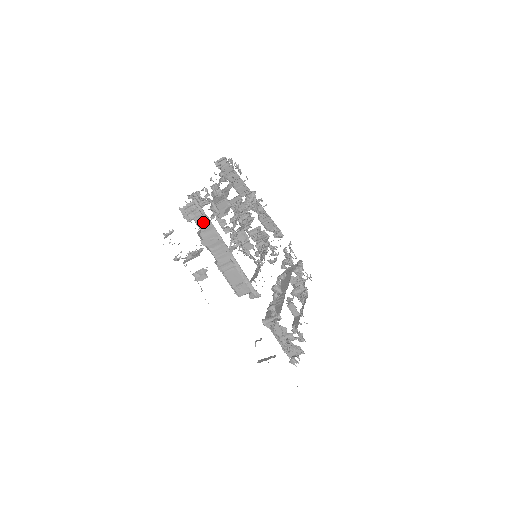
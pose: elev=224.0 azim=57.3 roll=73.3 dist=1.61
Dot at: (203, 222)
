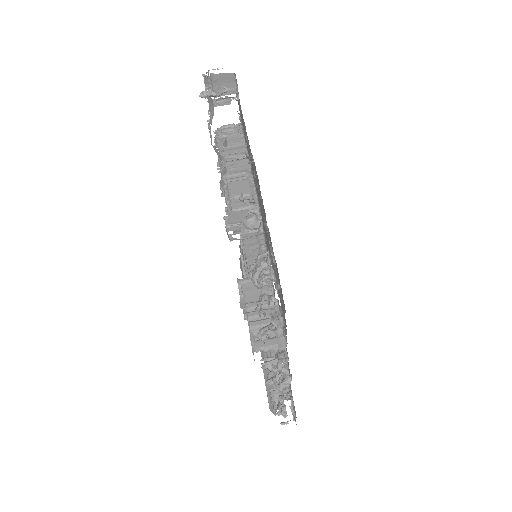
Dot at: (235, 140)
